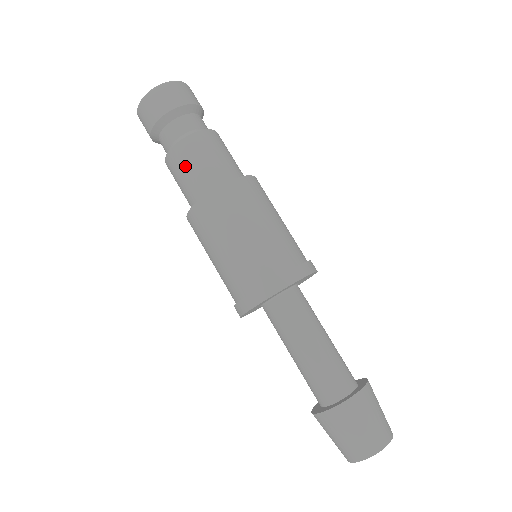
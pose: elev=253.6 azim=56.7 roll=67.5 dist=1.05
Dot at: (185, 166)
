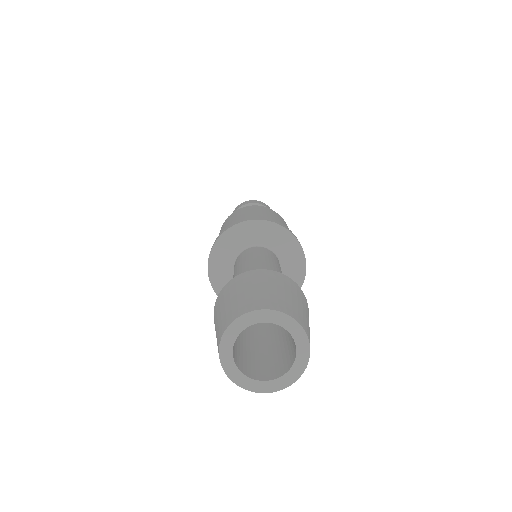
Dot at: occluded
